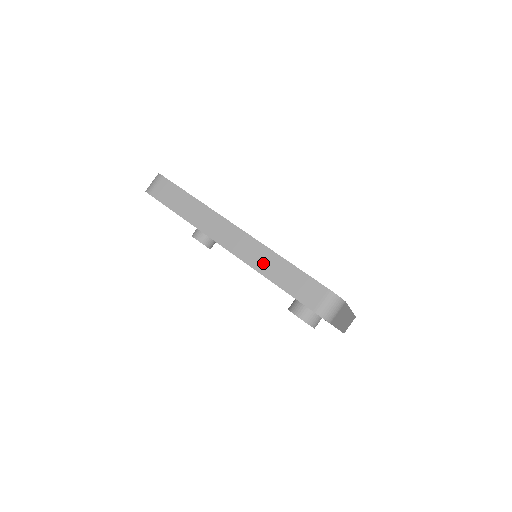
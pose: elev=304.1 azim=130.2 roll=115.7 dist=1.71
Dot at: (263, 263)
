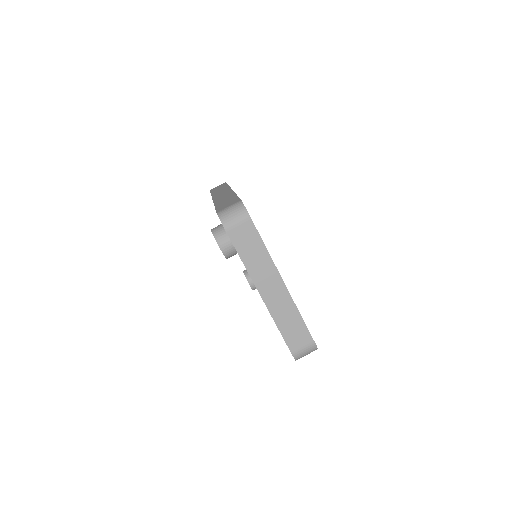
Dot at: (222, 199)
